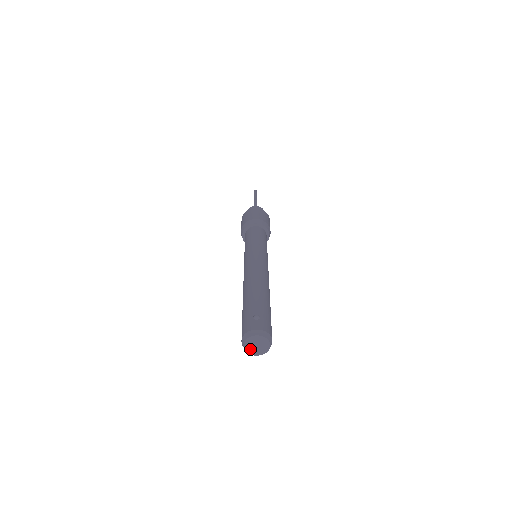
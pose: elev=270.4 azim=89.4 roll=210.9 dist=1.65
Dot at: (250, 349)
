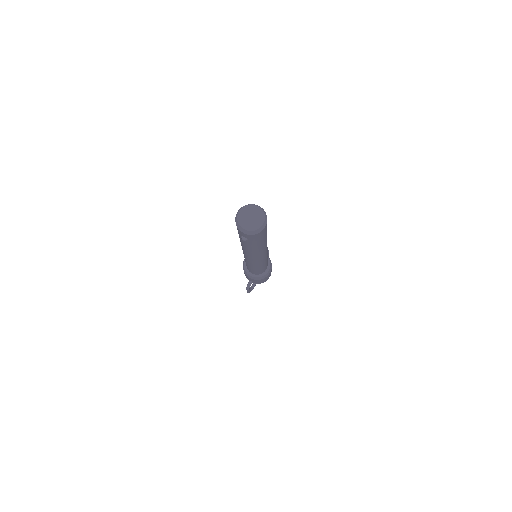
Dot at: (242, 218)
